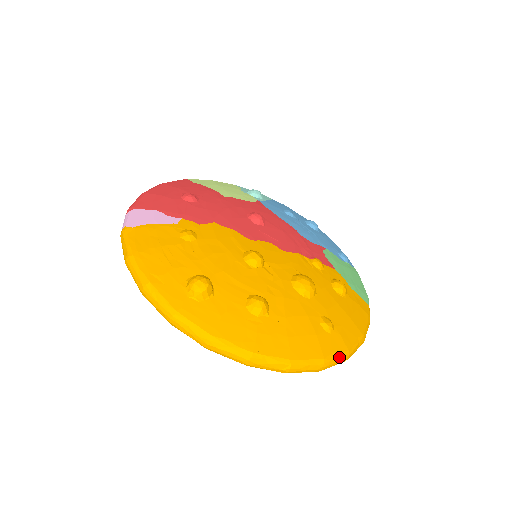
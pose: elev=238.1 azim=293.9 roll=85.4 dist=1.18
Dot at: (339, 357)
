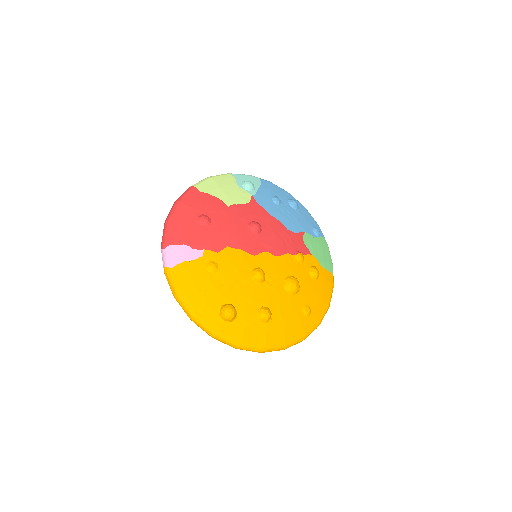
Dot at: occluded
